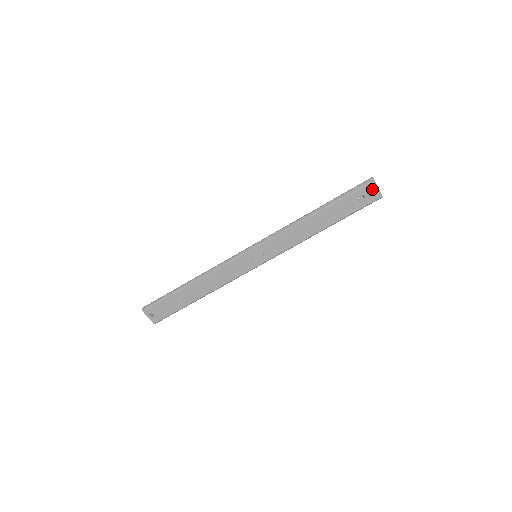
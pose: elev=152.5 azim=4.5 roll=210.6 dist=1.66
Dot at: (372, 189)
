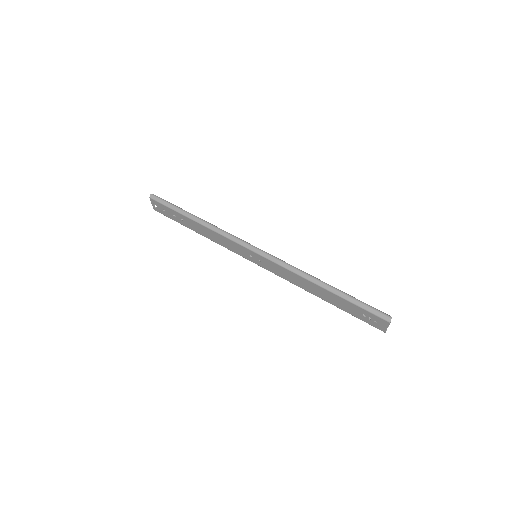
Dot at: (382, 323)
